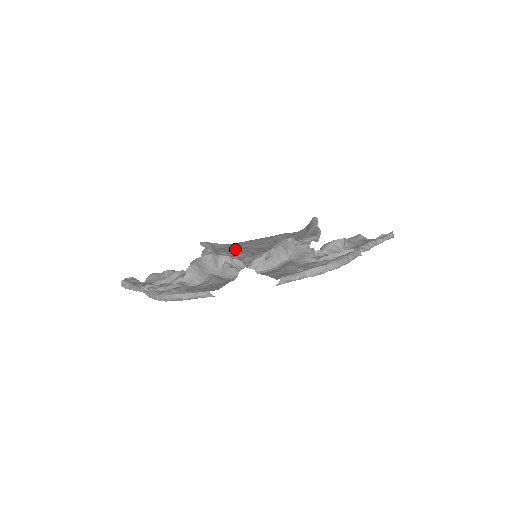
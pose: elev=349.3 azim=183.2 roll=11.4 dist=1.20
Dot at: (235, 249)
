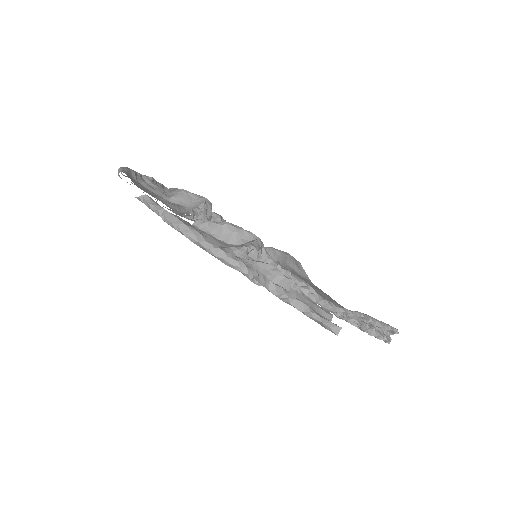
Dot at: occluded
